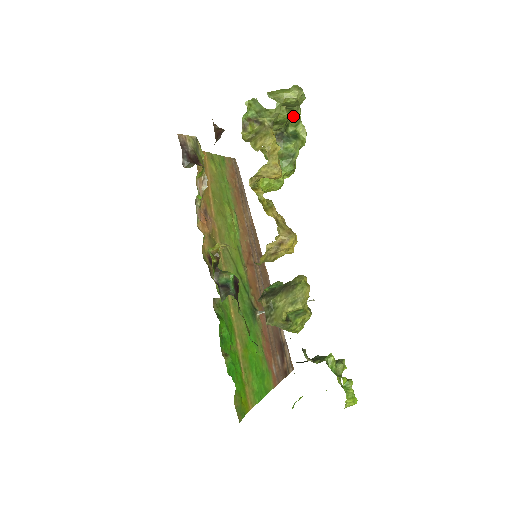
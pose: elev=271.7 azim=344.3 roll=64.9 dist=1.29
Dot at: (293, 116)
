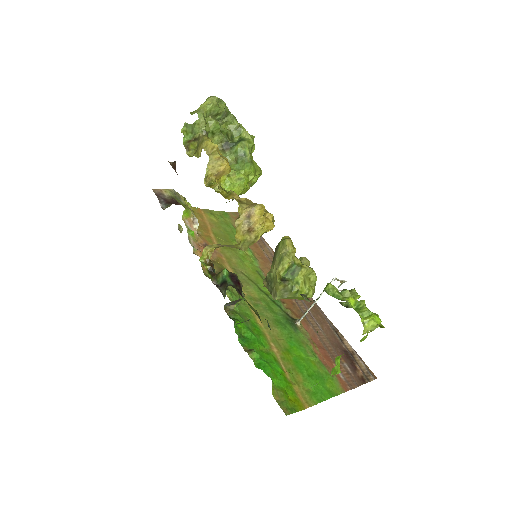
Dot at: (232, 128)
